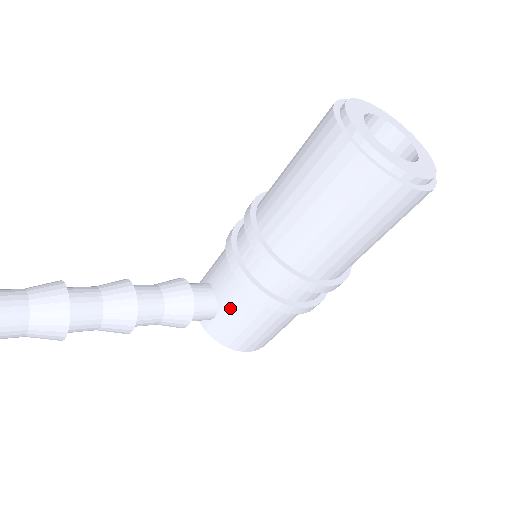
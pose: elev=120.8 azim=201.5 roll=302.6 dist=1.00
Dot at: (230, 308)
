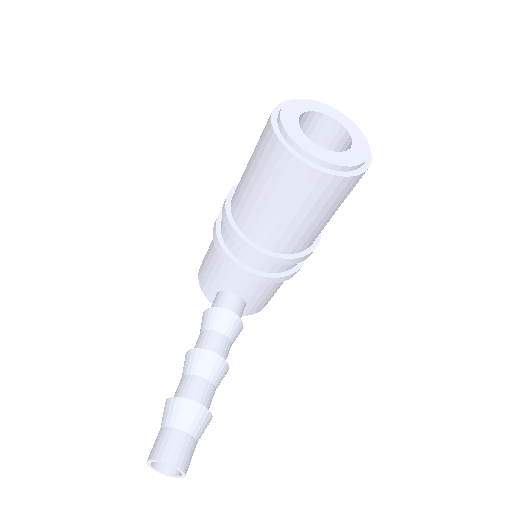
Dot at: (256, 296)
